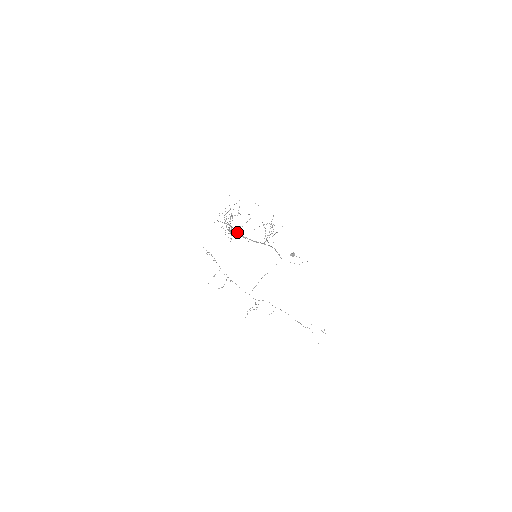
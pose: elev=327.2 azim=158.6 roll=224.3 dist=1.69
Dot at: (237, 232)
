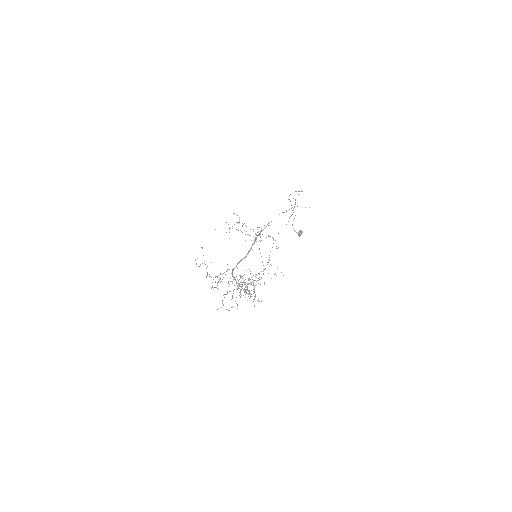
Dot at: (254, 286)
